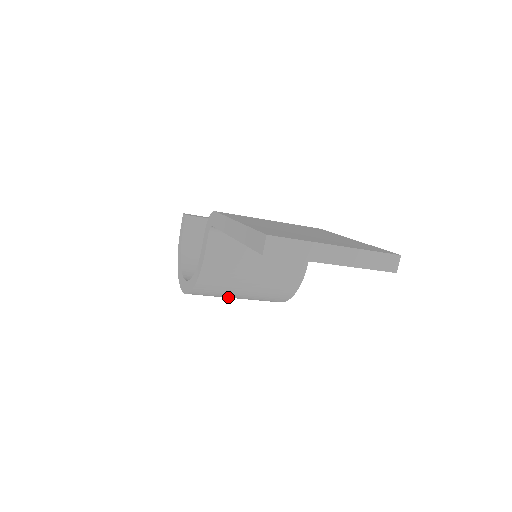
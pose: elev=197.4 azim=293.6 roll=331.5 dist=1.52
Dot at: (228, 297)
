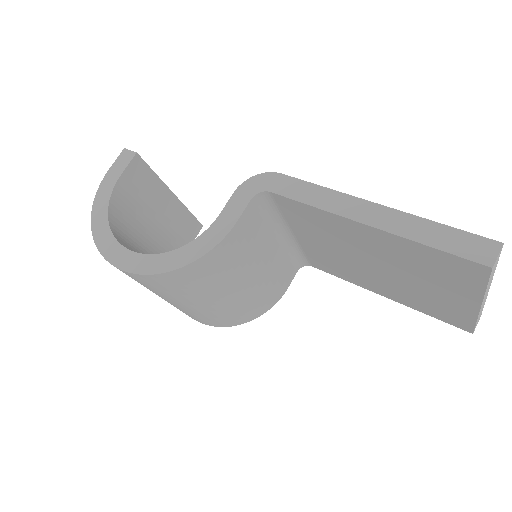
Dot at: (178, 299)
